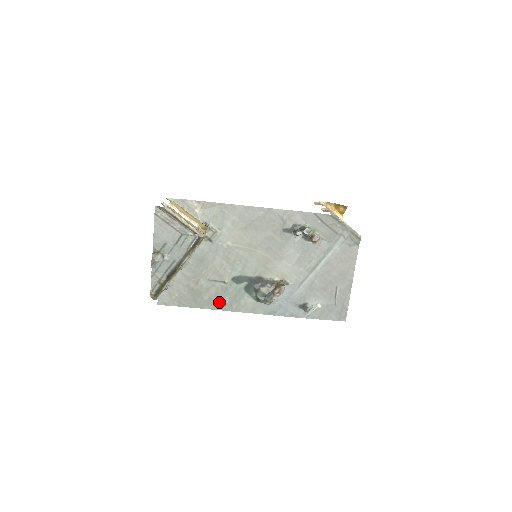
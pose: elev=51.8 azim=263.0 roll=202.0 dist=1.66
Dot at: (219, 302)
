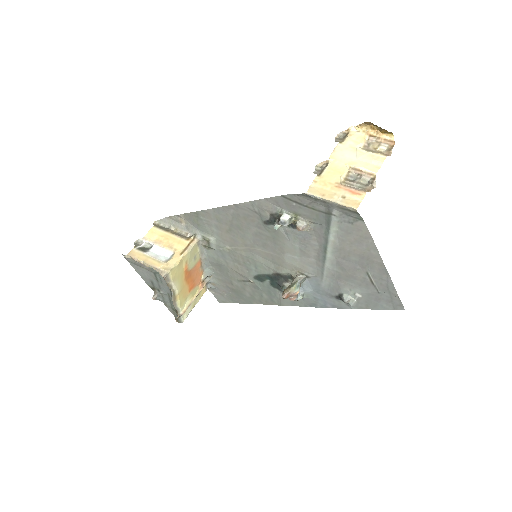
Dot at: (261, 298)
